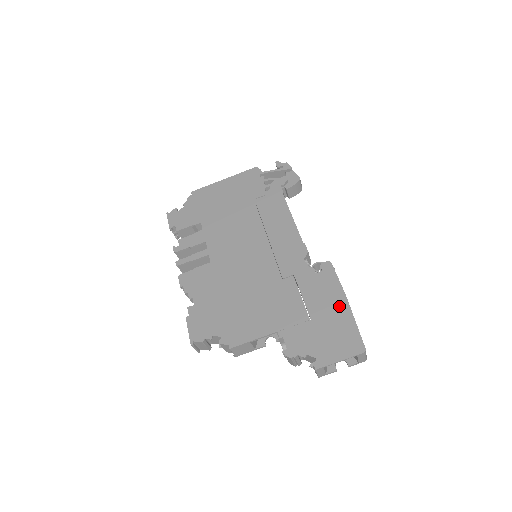
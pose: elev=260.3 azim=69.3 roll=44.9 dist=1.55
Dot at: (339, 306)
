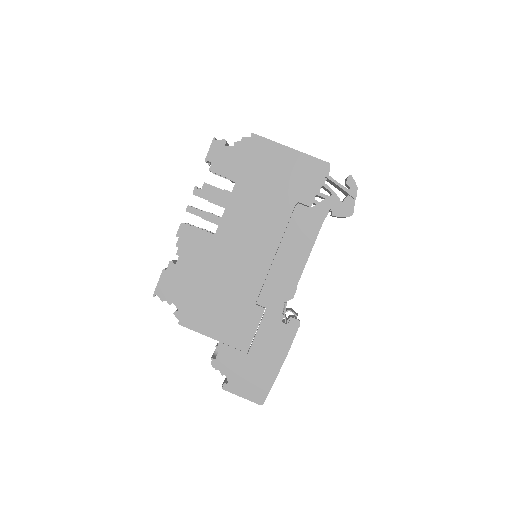
Dot at: (274, 362)
